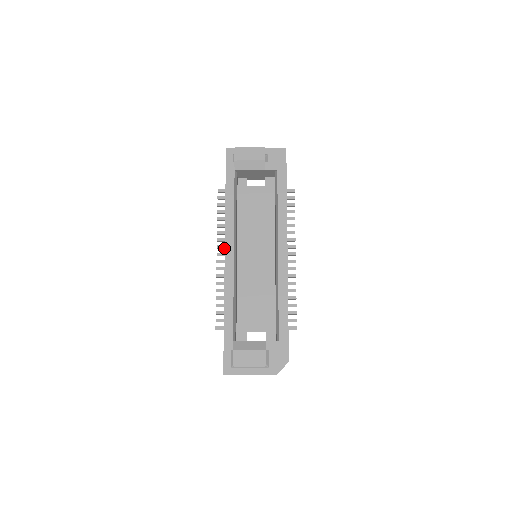
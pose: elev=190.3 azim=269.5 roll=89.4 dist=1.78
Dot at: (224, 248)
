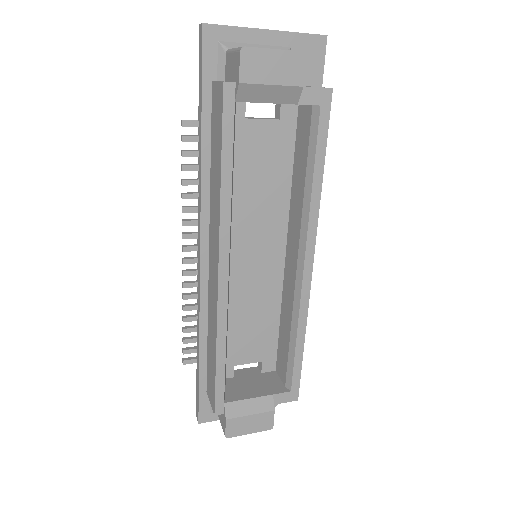
Dot at: (196, 237)
